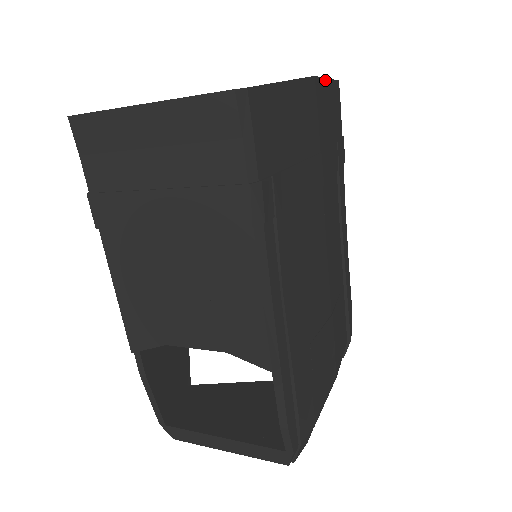
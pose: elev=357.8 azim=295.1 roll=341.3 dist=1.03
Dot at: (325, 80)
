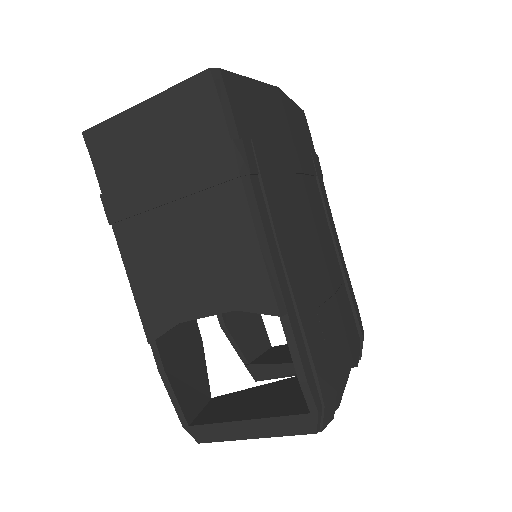
Dot at: (289, 99)
